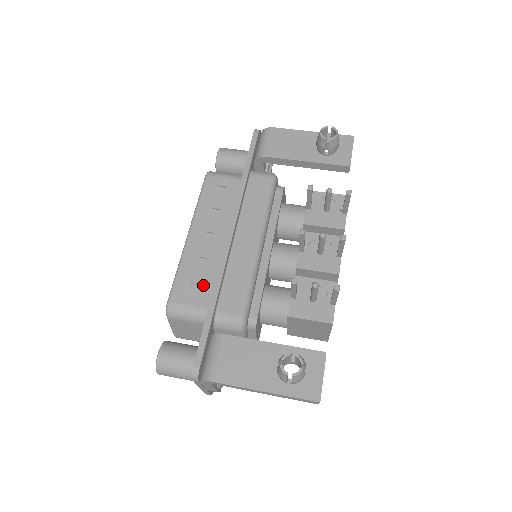
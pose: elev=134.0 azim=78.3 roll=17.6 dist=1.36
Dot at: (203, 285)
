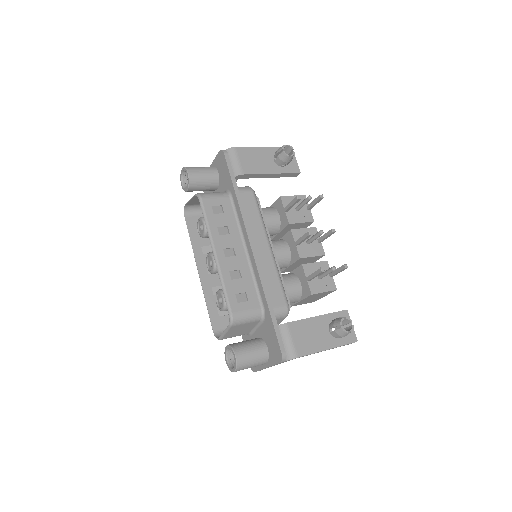
Dot at: (248, 292)
